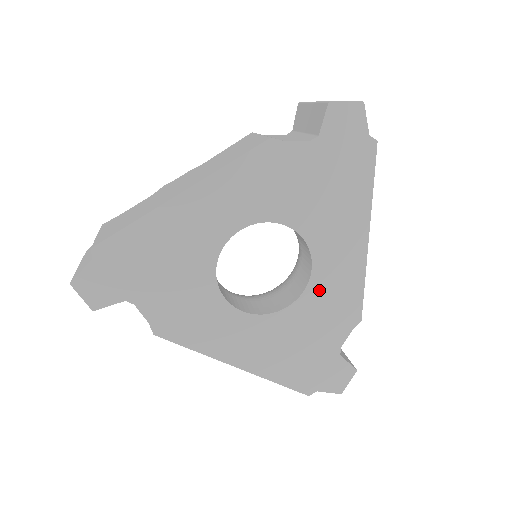
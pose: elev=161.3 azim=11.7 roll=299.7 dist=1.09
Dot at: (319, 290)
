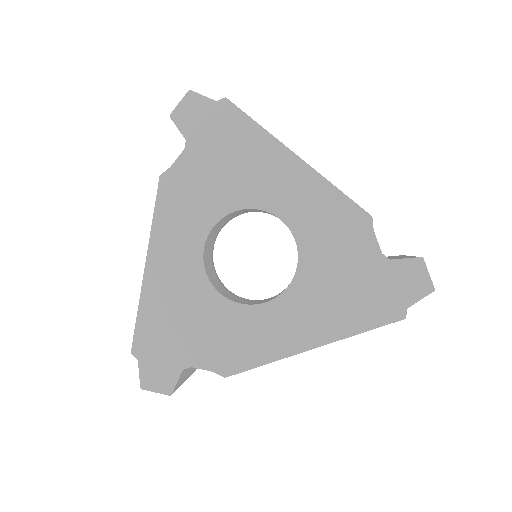
Dot at: (307, 230)
